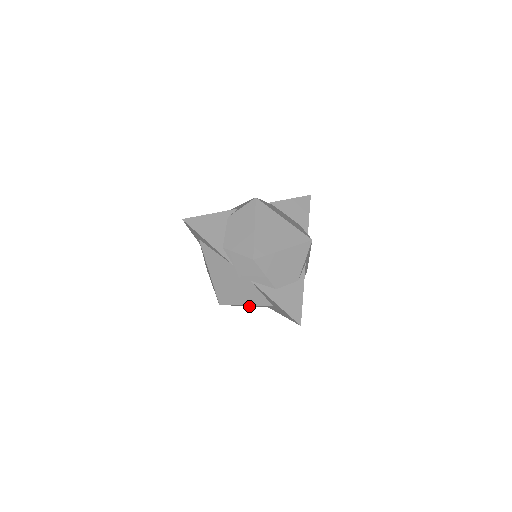
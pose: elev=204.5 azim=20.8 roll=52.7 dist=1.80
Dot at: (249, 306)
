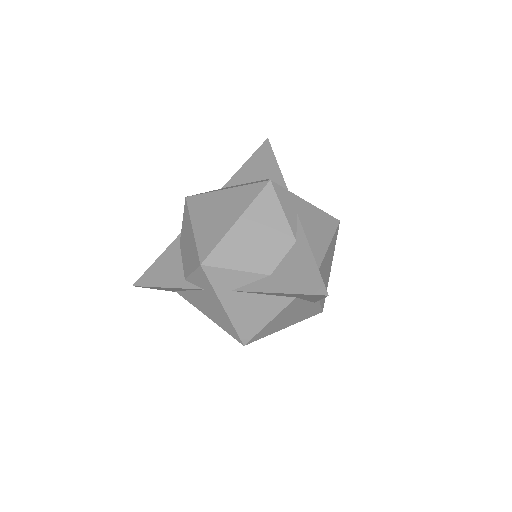
Dot at: (303, 318)
